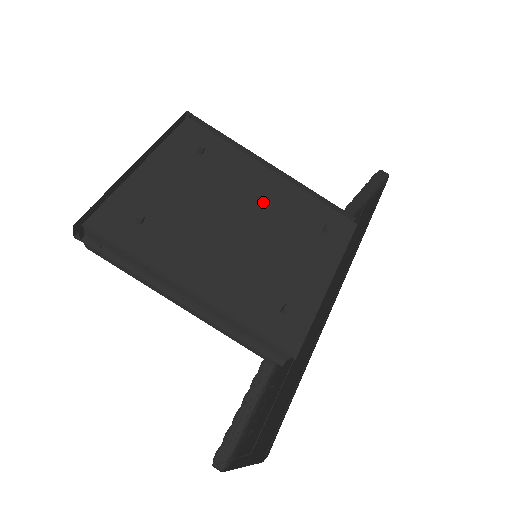
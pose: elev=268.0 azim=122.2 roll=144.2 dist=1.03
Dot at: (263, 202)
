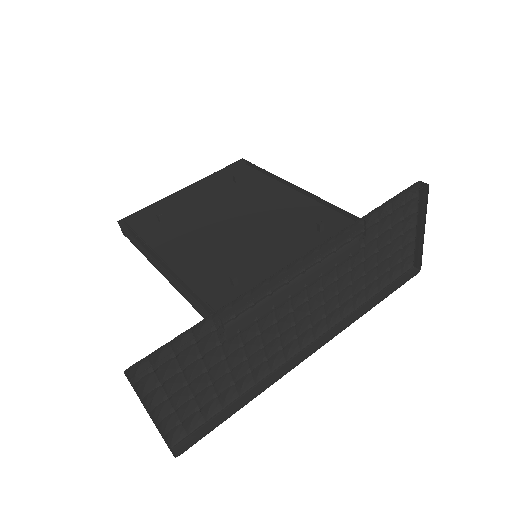
Dot at: (270, 210)
